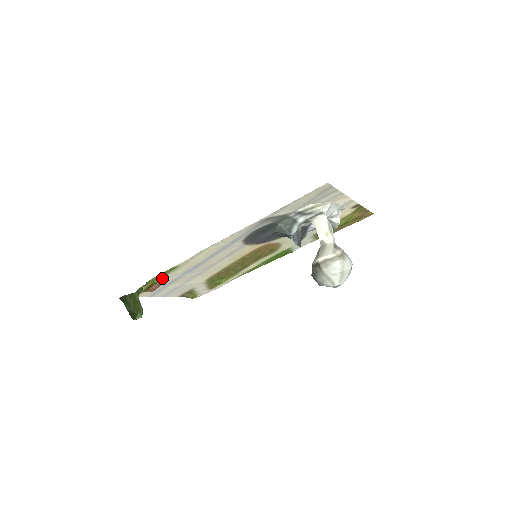
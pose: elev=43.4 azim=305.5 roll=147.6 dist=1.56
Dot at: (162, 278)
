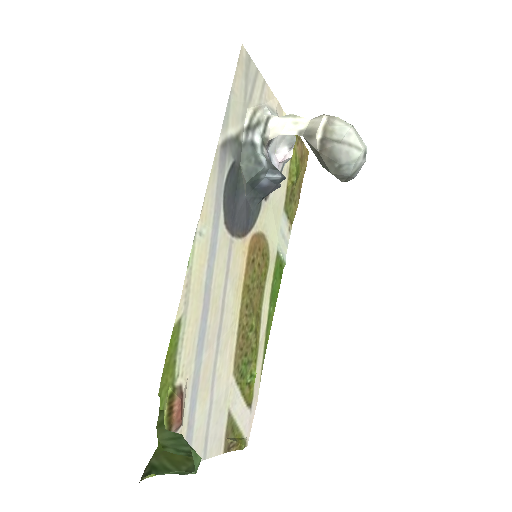
Dot at: (175, 377)
